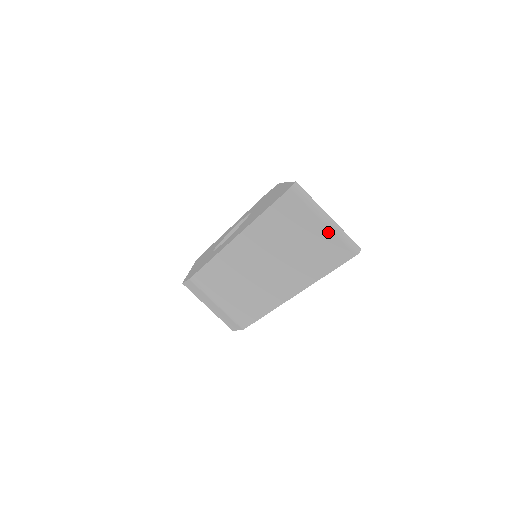
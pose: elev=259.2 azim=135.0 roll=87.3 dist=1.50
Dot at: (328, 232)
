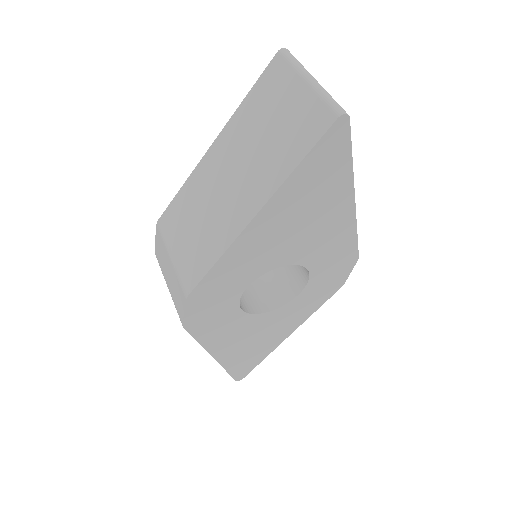
Dot at: (309, 94)
